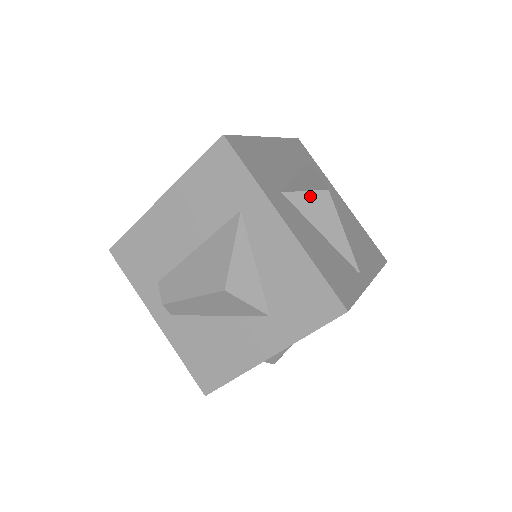
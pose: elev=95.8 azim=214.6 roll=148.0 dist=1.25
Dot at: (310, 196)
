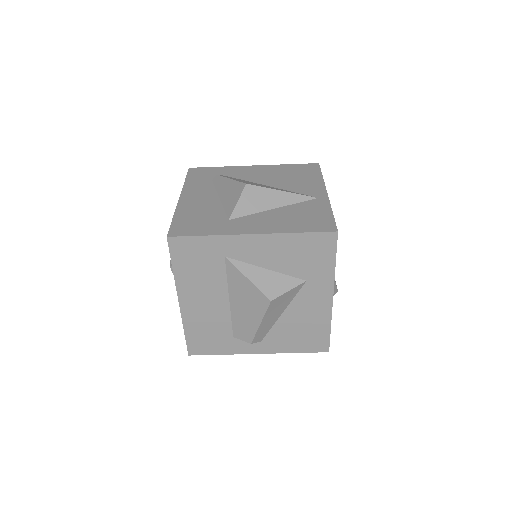
Dot at: (243, 200)
